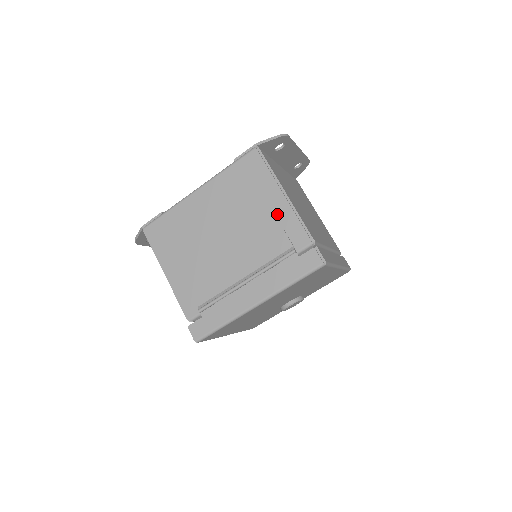
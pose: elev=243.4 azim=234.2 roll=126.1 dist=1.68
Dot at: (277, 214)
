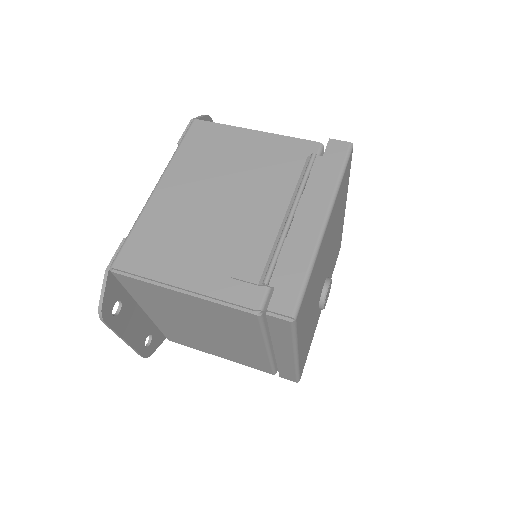
Dot at: (265, 147)
